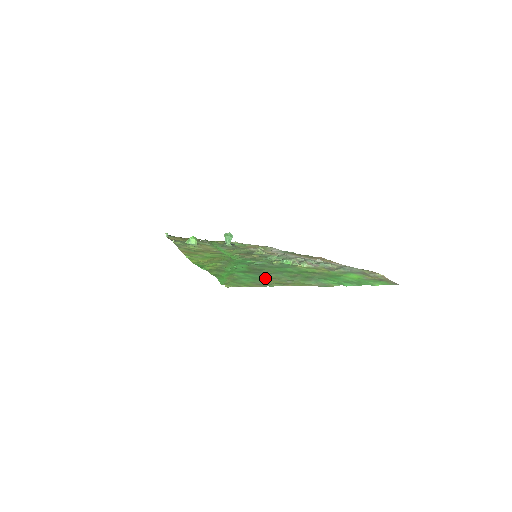
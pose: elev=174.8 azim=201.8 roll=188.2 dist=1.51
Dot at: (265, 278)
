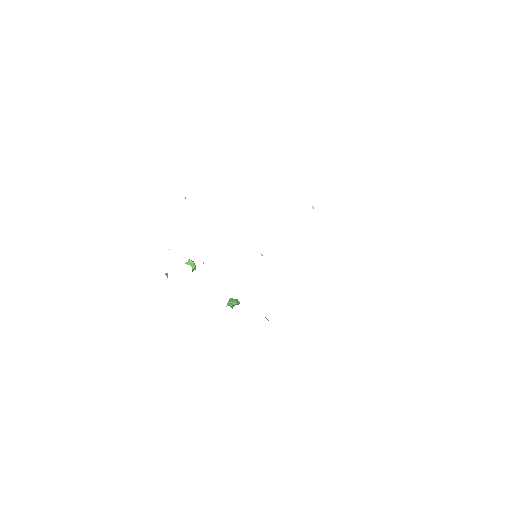
Dot at: occluded
